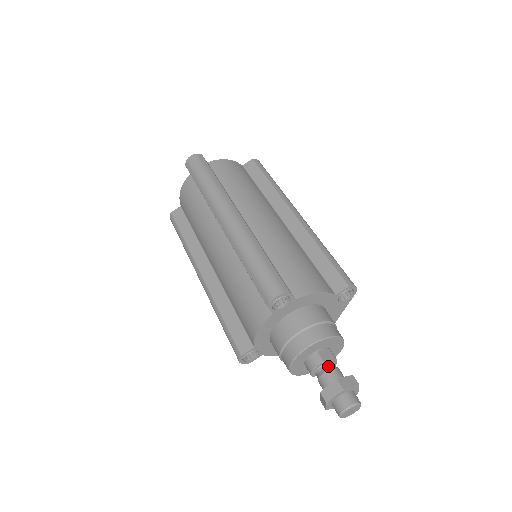
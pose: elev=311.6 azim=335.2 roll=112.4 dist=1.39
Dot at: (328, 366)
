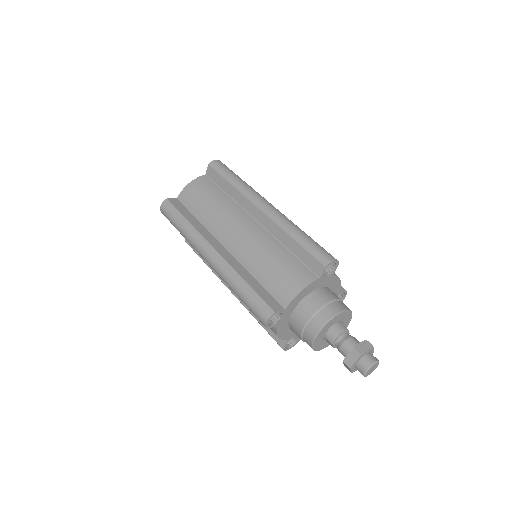
Dot at: occluded
